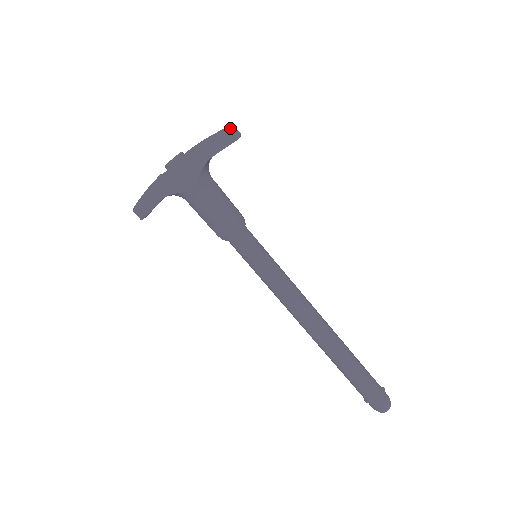
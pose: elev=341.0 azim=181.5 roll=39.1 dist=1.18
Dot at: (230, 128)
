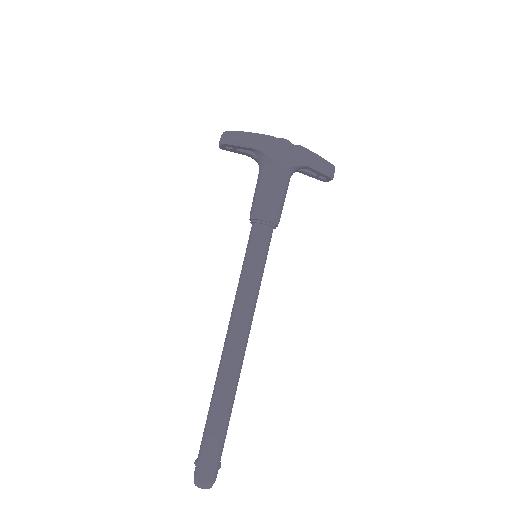
Dot at: (334, 168)
